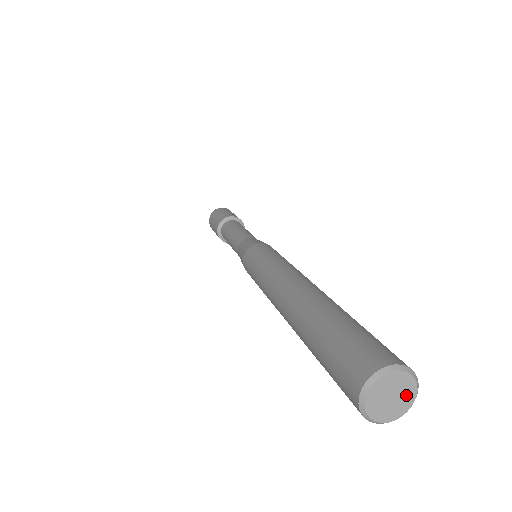
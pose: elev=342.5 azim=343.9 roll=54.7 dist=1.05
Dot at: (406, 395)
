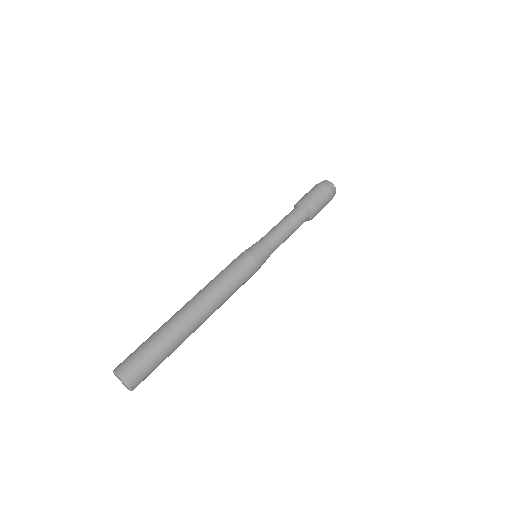
Dot at: (125, 385)
